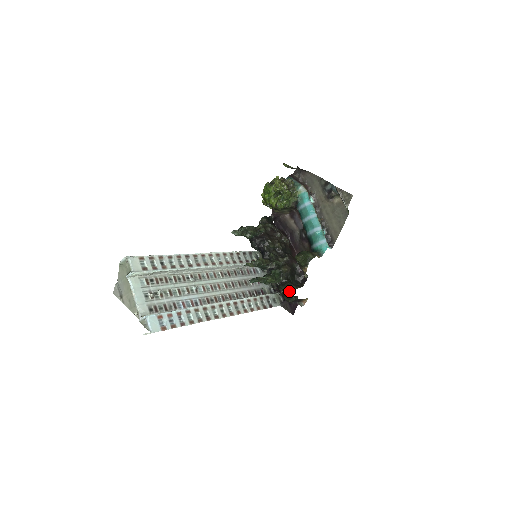
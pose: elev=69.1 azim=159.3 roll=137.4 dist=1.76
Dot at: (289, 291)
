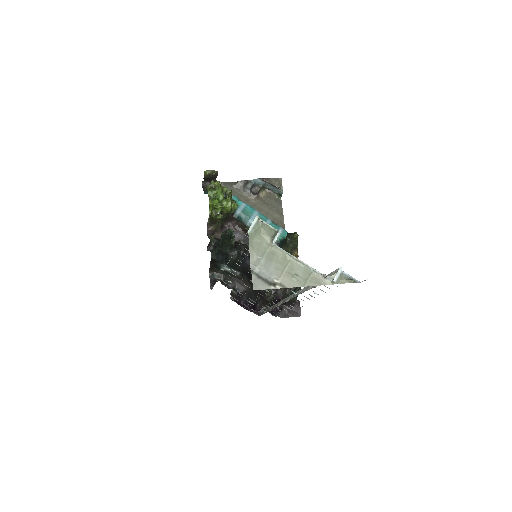
Dot at: occluded
